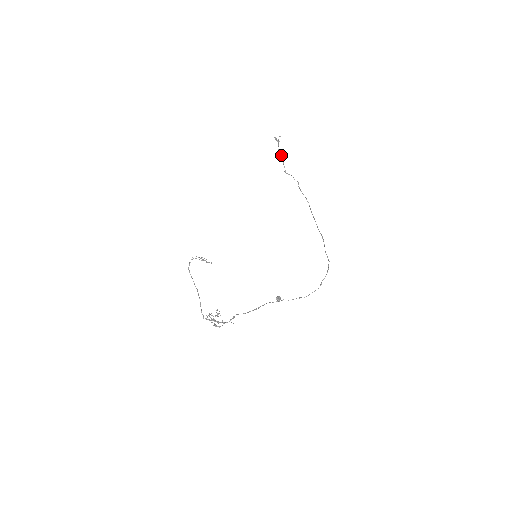
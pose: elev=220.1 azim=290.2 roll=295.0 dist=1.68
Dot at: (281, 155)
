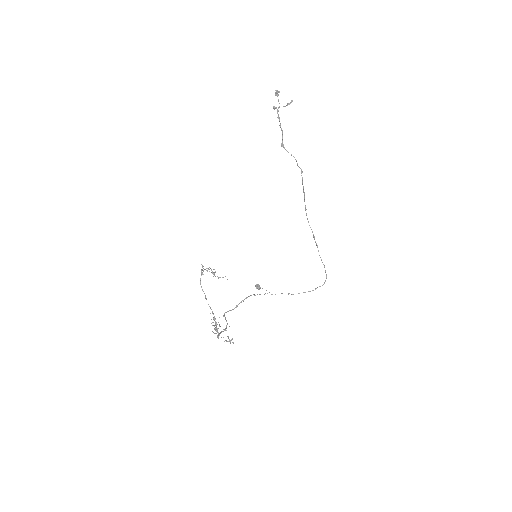
Dot at: occluded
